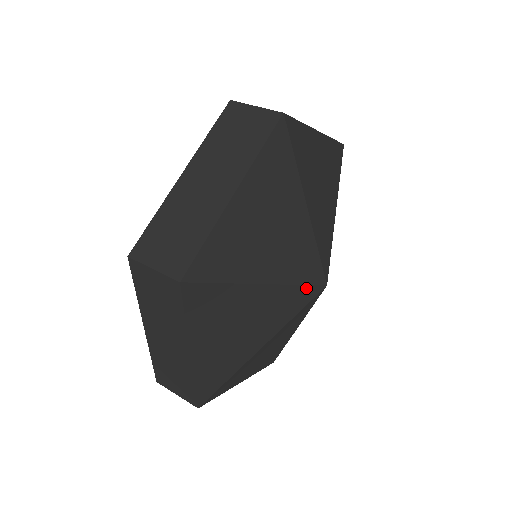
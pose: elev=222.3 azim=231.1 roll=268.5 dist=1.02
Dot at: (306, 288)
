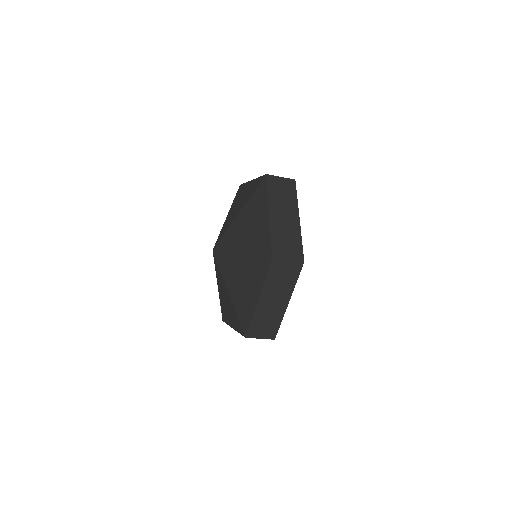
Dot at: occluded
